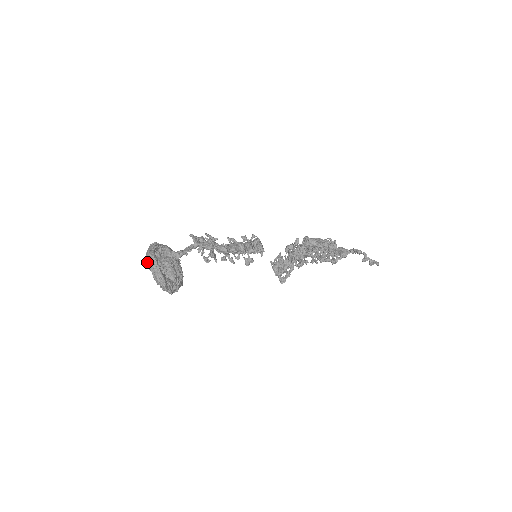
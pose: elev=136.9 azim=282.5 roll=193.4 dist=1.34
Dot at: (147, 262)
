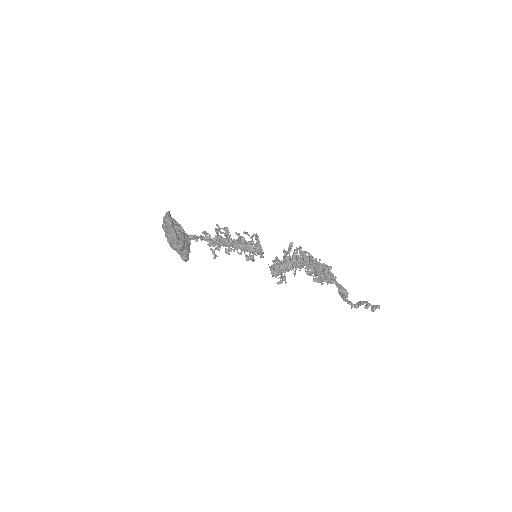
Dot at: occluded
